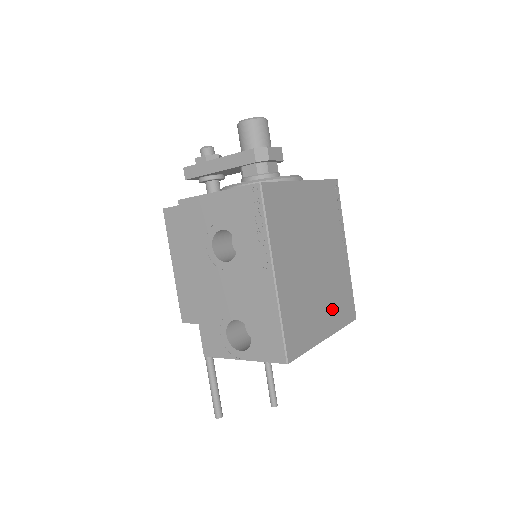
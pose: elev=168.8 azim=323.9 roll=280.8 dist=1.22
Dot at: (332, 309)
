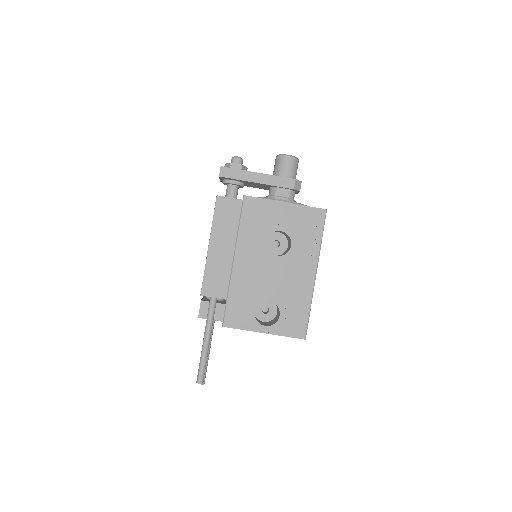
Dot at: occluded
